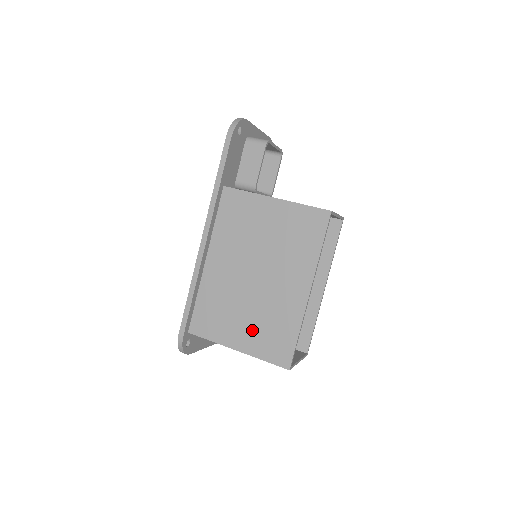
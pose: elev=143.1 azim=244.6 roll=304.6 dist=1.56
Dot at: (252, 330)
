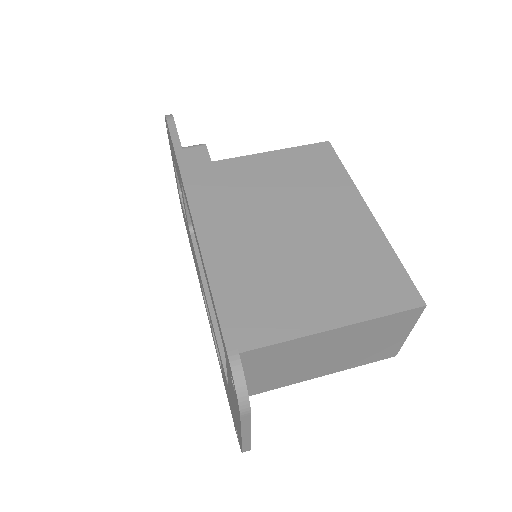
Dot at: (337, 288)
